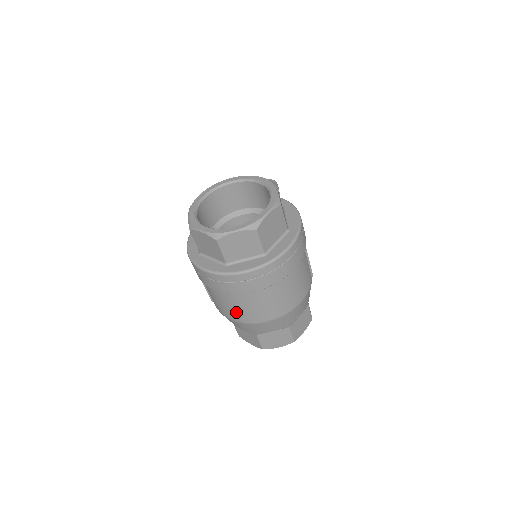
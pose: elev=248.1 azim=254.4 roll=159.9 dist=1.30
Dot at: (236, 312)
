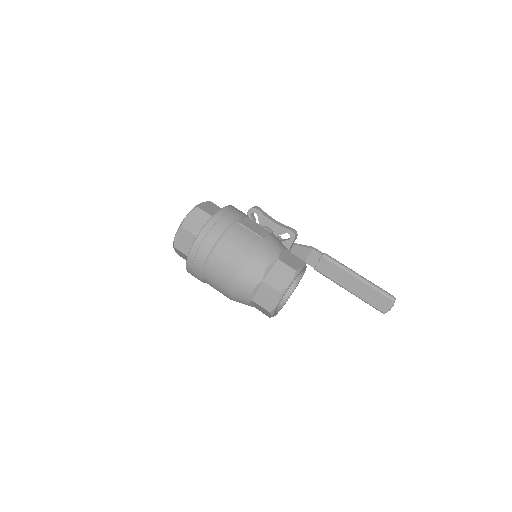
Dot at: (220, 288)
